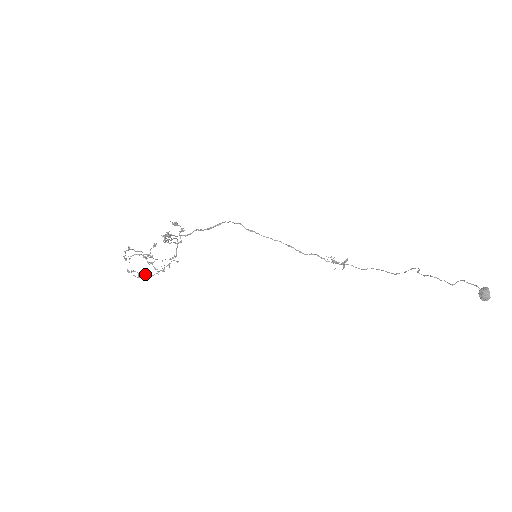
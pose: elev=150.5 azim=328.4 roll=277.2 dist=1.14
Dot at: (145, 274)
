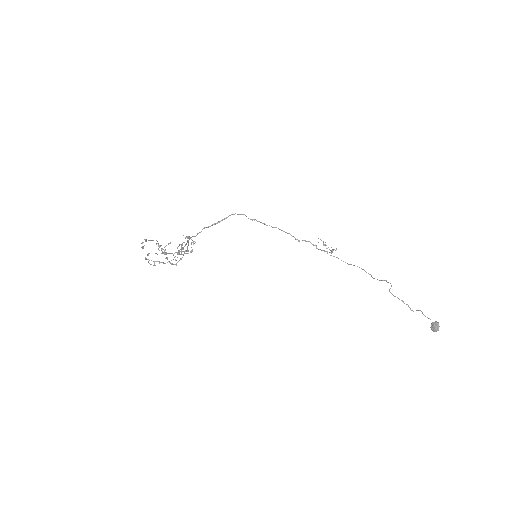
Dot at: occluded
